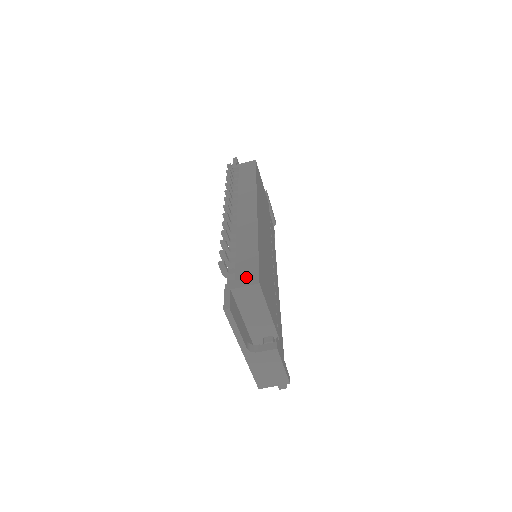
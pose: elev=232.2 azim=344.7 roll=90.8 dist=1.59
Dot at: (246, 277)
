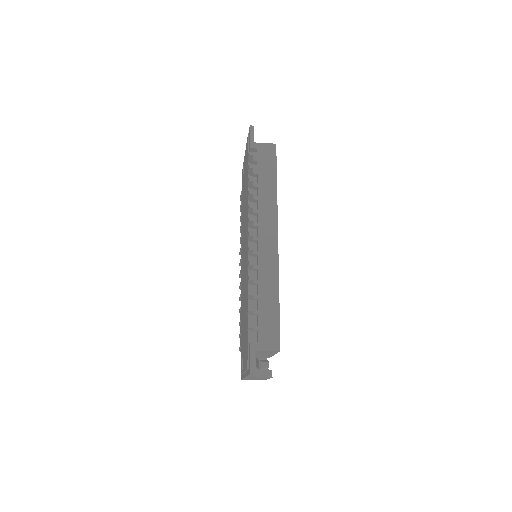
Dot at: (269, 339)
